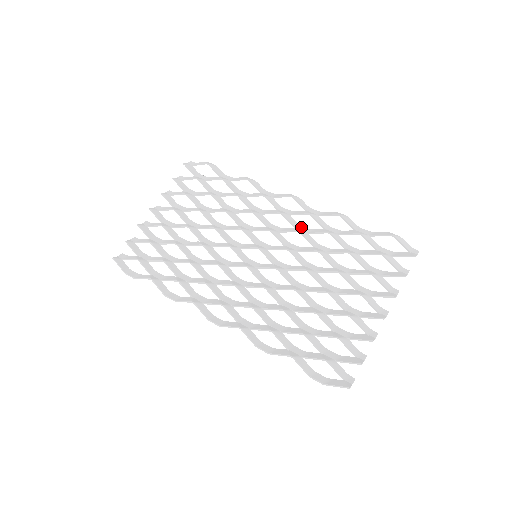
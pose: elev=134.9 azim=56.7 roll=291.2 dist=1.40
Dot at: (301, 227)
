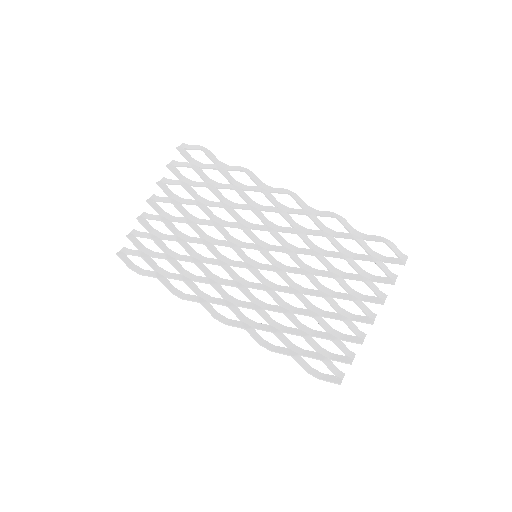
Dot at: (299, 226)
